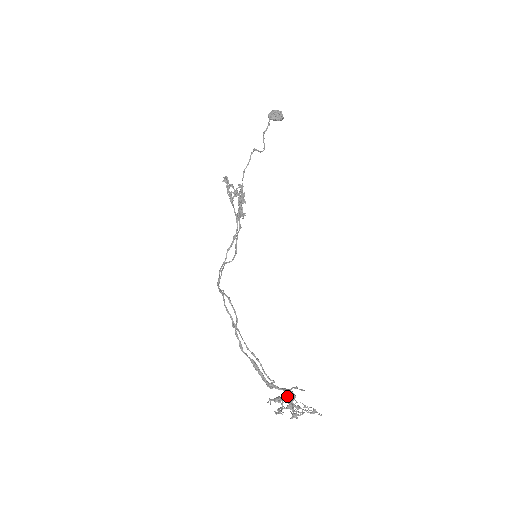
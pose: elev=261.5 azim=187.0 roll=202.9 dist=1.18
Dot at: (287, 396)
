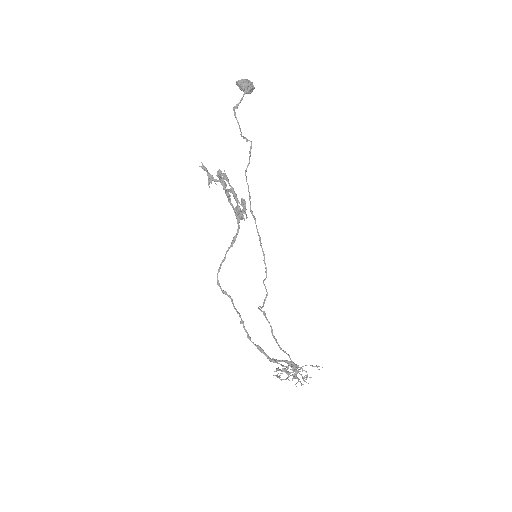
Dot at: occluded
